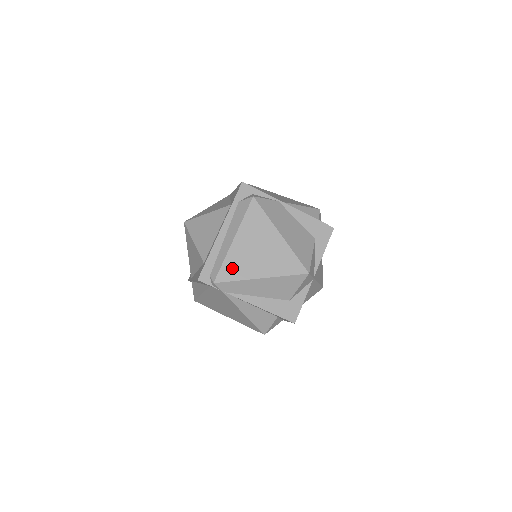
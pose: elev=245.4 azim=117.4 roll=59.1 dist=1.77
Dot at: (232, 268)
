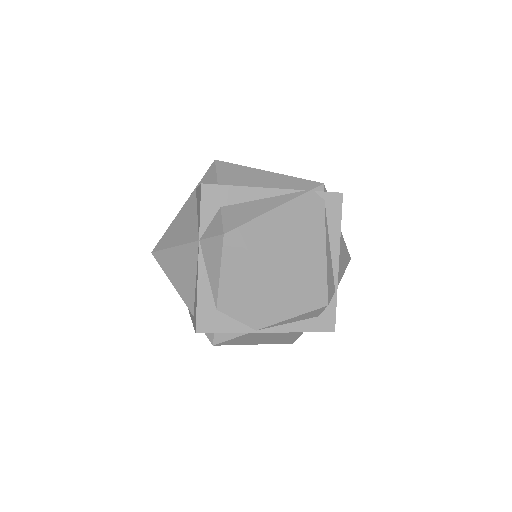
Dot at: occluded
